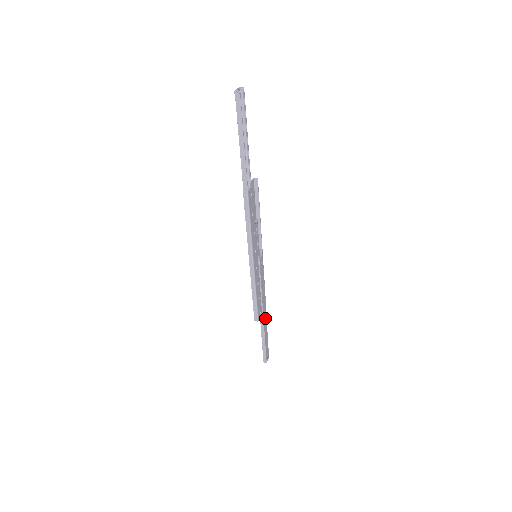
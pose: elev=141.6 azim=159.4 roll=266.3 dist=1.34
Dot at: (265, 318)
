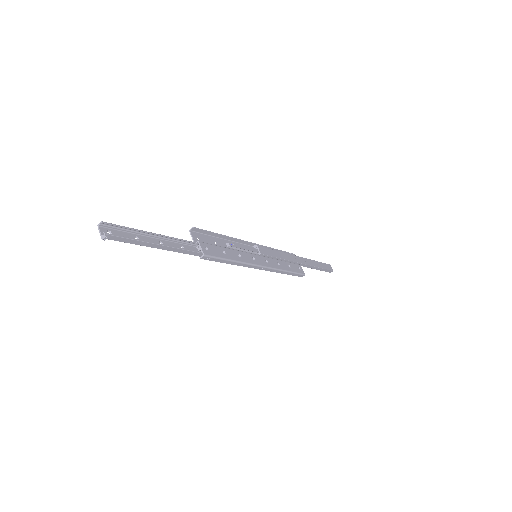
Dot at: (303, 260)
